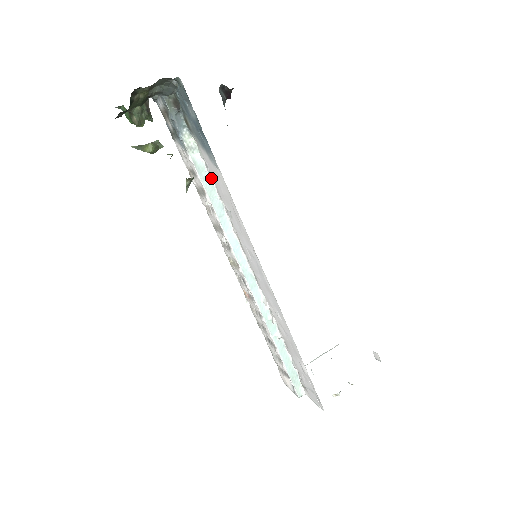
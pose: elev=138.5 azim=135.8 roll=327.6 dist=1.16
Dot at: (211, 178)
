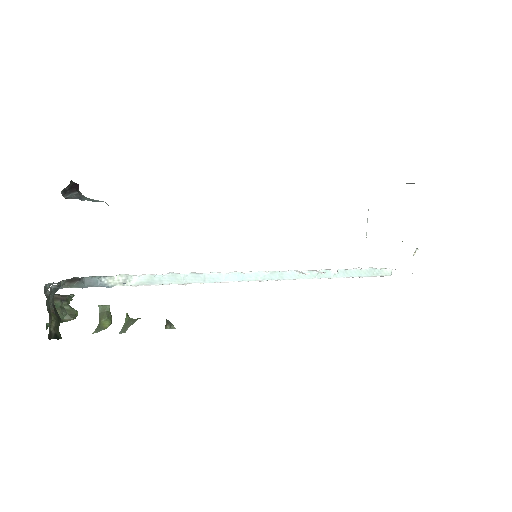
Dot at: (164, 274)
